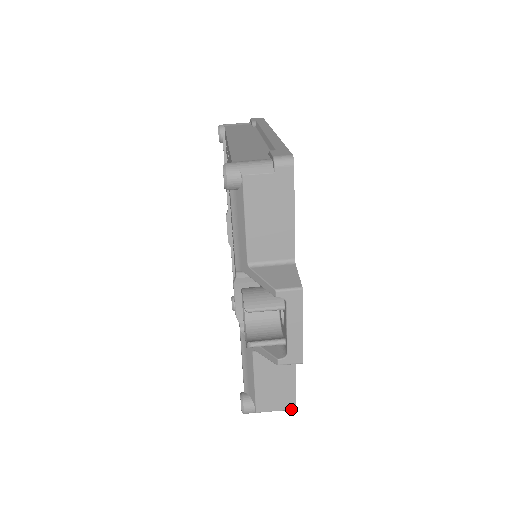
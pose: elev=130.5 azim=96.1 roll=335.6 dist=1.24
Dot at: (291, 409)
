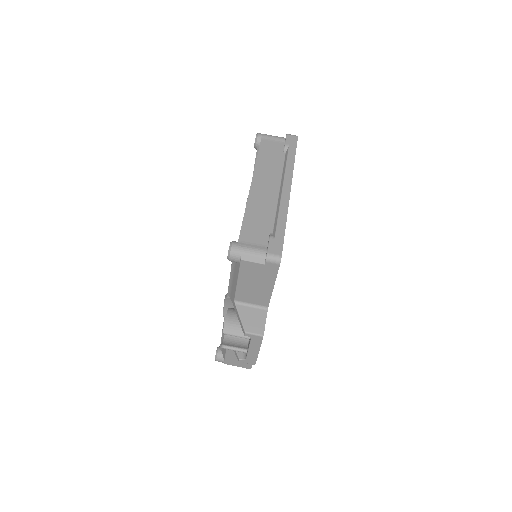
Dot at: (248, 368)
